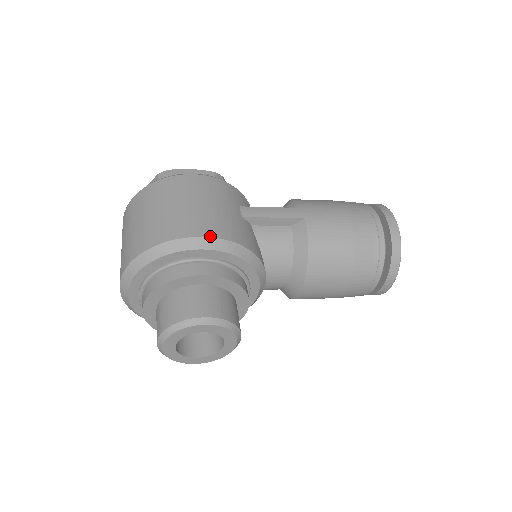
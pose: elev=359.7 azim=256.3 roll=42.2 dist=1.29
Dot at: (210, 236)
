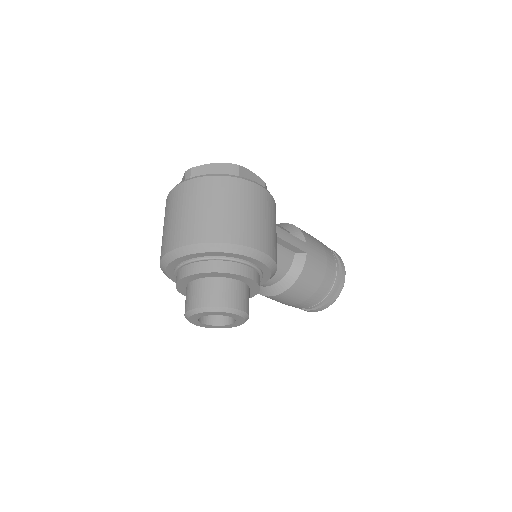
Dot at: (267, 253)
